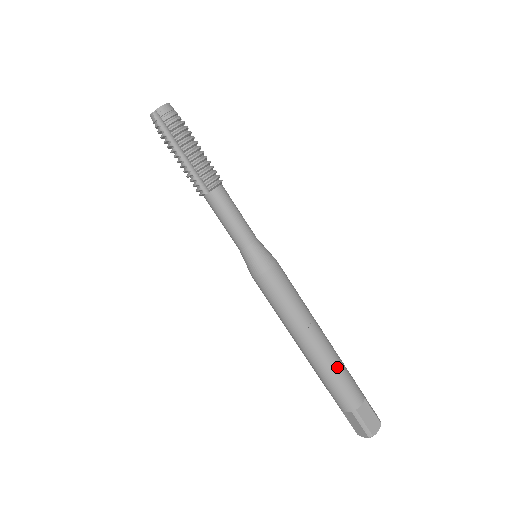
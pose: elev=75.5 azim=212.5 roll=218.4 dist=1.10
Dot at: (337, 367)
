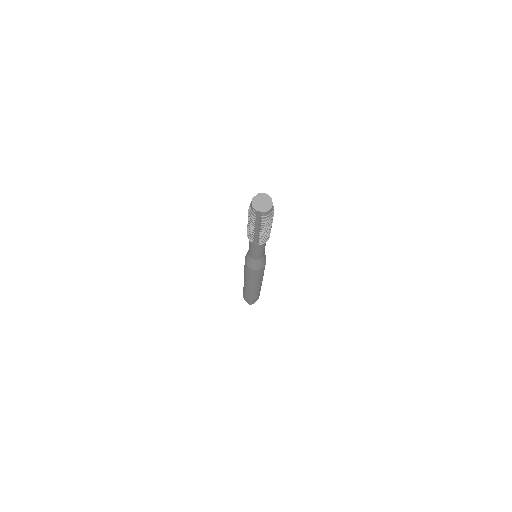
Dot at: (258, 291)
